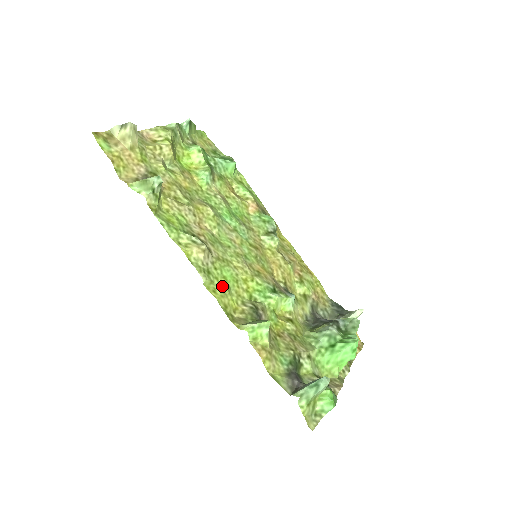
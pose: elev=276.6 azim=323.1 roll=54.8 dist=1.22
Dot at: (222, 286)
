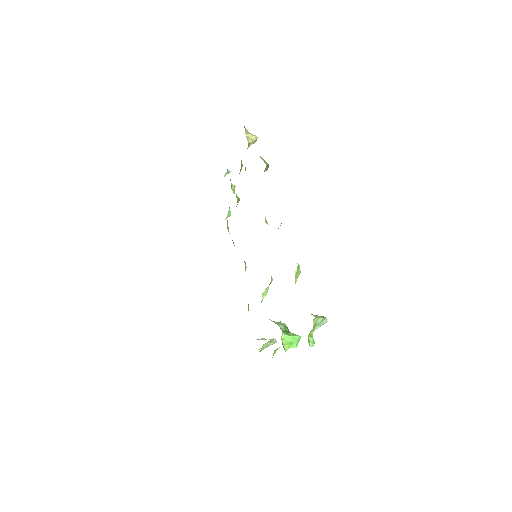
Dot at: occluded
